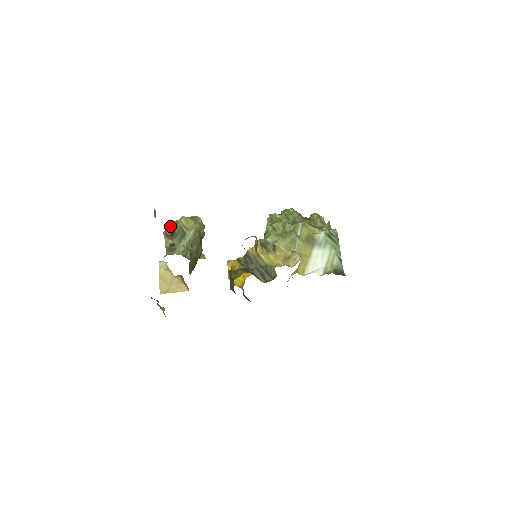
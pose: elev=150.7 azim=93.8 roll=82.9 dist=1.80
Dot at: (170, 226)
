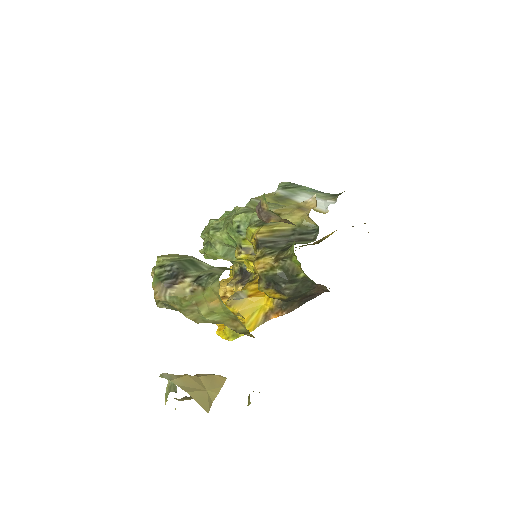
Dot at: (157, 276)
